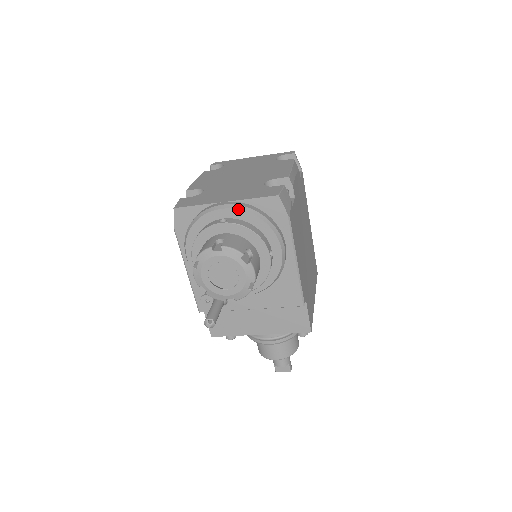
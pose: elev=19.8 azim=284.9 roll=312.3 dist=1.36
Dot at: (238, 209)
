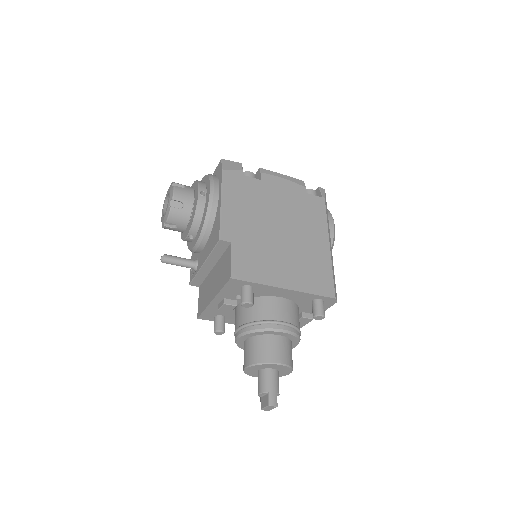
Dot at: (203, 177)
